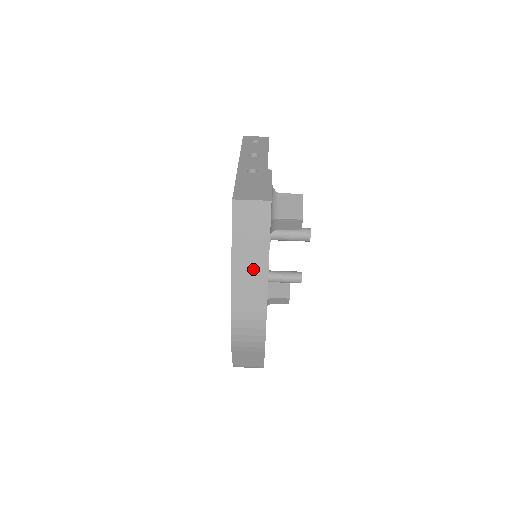
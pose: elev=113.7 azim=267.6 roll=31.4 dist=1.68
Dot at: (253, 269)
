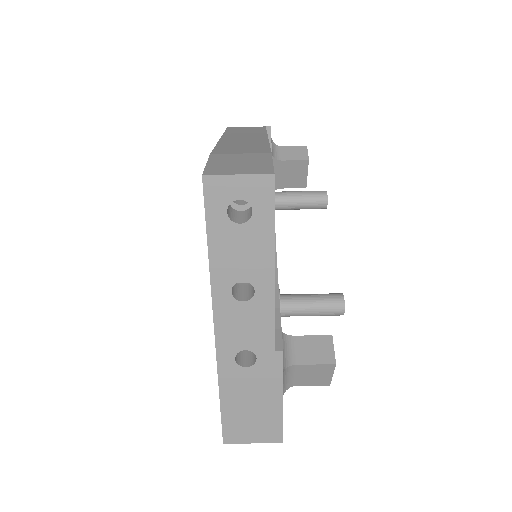
Dot at: occluded
